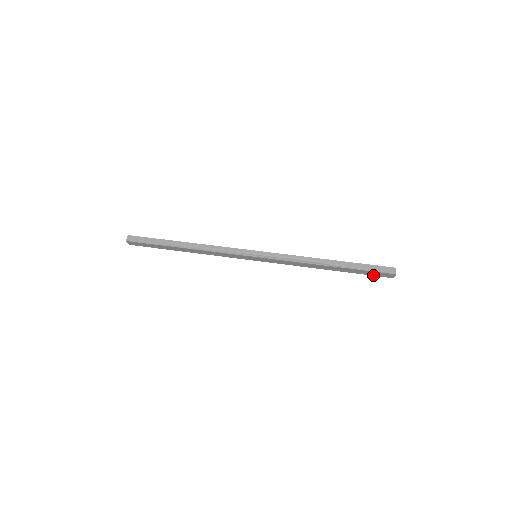
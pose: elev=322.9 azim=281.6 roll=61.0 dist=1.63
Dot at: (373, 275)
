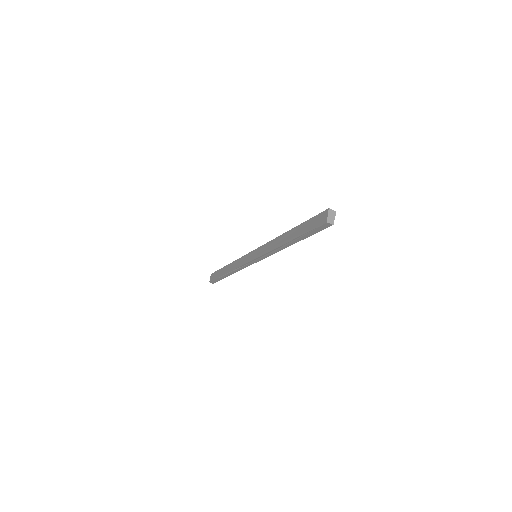
Dot at: (313, 229)
